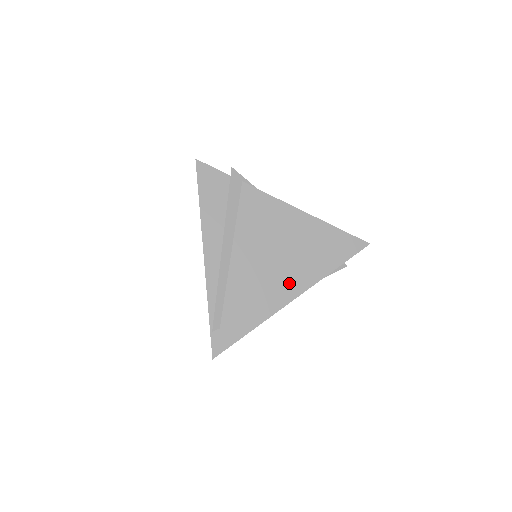
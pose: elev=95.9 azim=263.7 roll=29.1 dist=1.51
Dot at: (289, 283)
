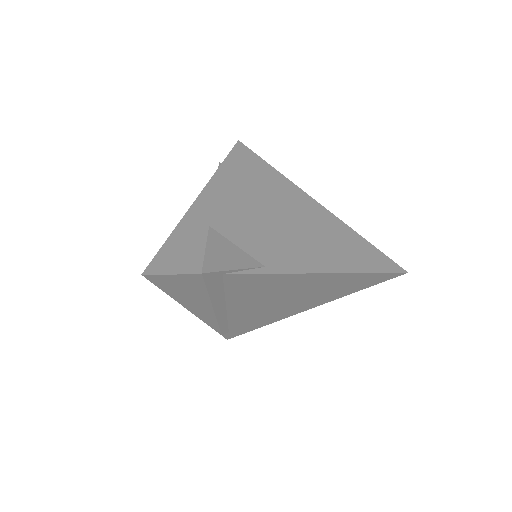
Dot at: (299, 307)
